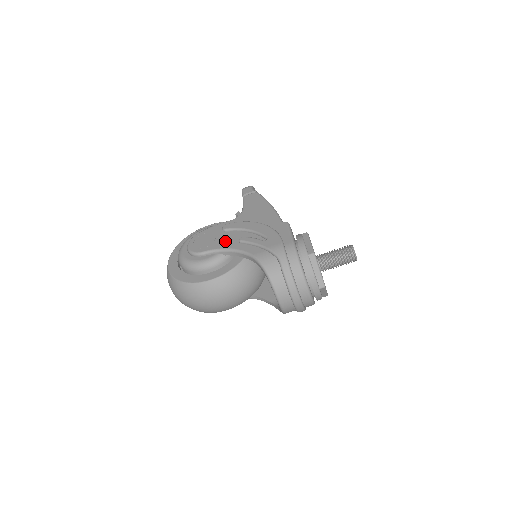
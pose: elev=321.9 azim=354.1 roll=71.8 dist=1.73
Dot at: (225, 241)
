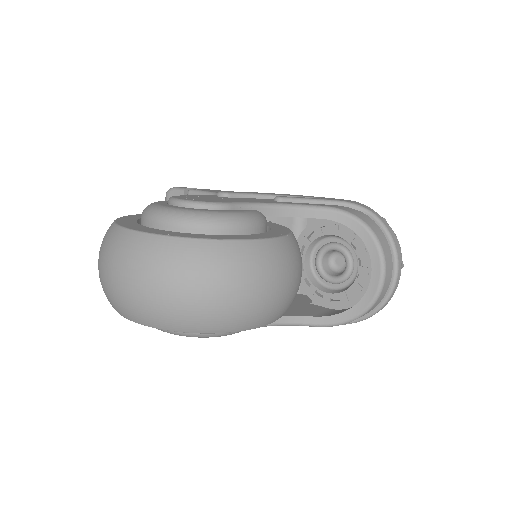
Dot at: (250, 200)
